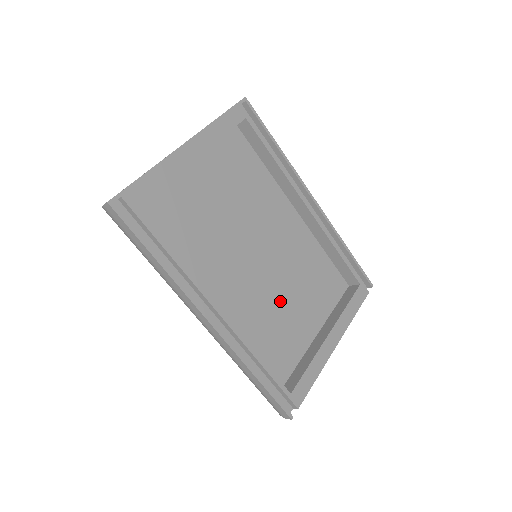
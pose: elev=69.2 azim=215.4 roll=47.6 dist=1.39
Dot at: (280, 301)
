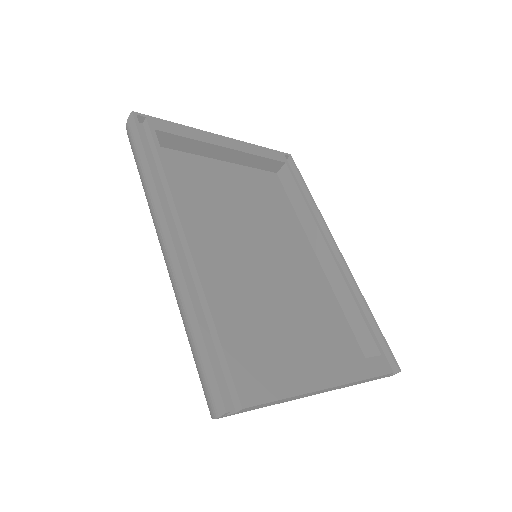
Dot at: (268, 306)
